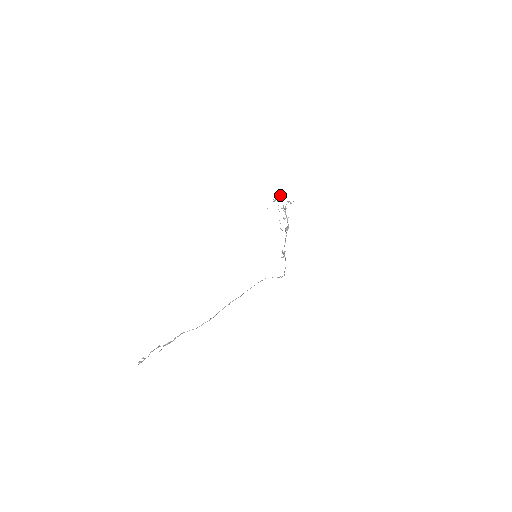
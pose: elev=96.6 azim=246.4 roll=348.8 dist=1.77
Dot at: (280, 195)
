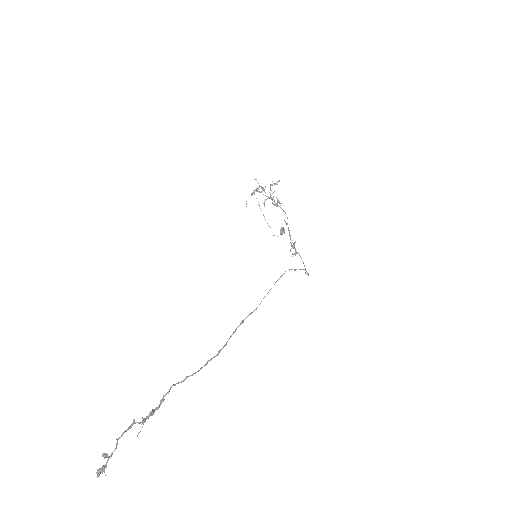
Dot at: occluded
